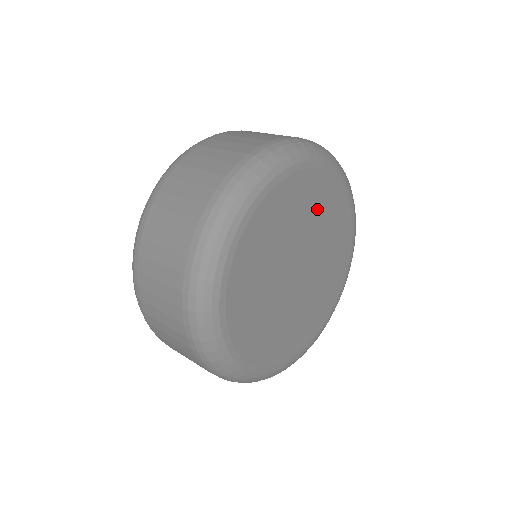
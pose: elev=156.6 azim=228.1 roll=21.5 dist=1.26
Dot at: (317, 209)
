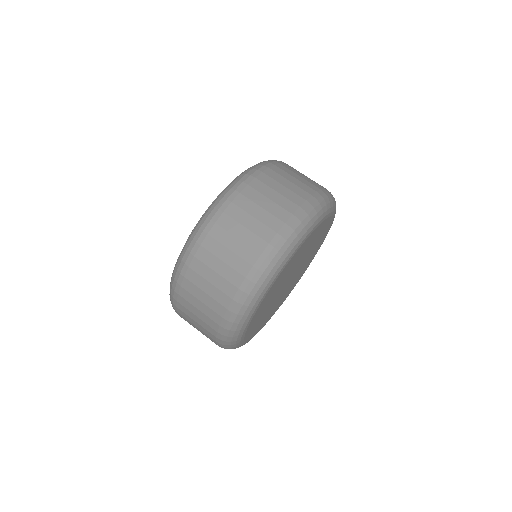
Dot at: (298, 257)
